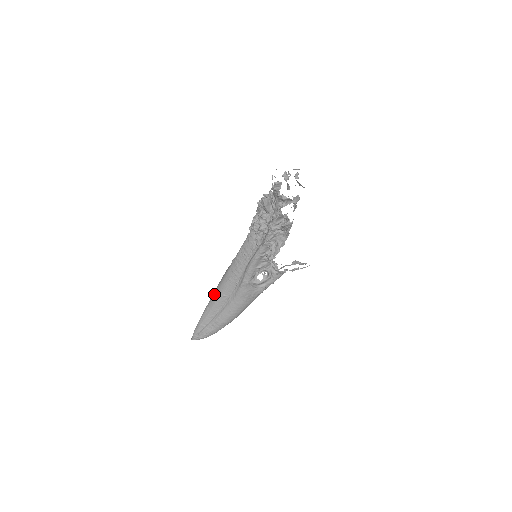
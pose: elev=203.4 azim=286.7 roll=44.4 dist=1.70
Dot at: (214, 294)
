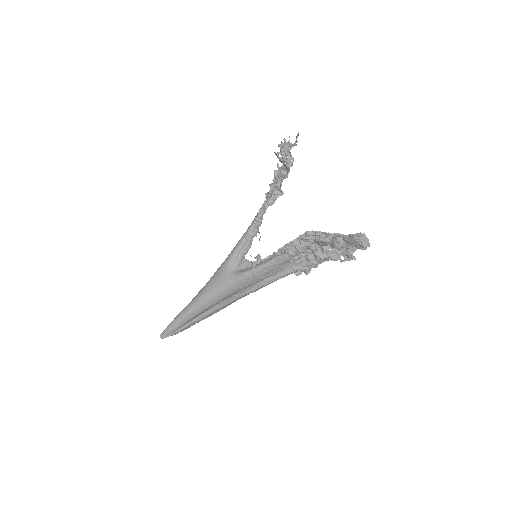
Dot at: (205, 301)
